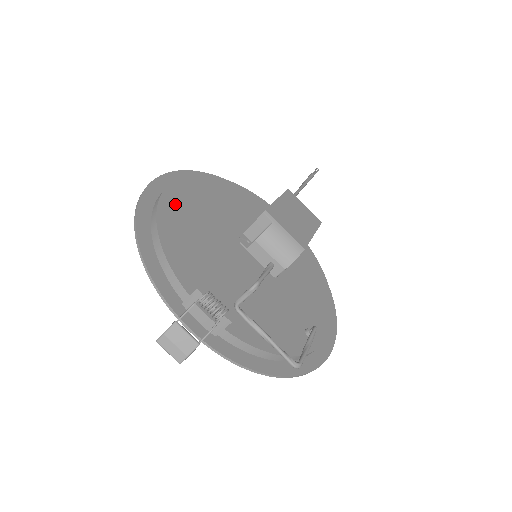
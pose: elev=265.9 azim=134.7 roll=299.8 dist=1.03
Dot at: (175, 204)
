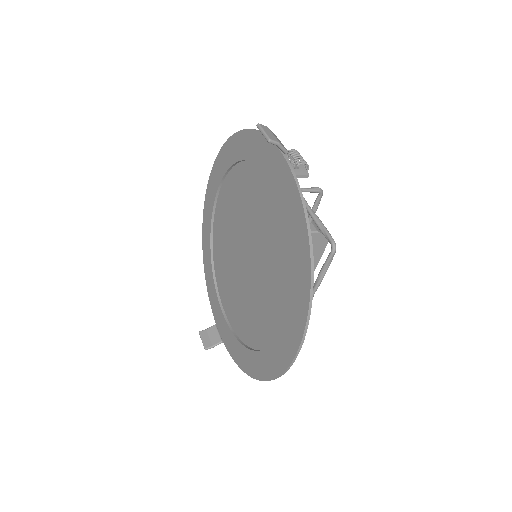
Dot at: occluded
